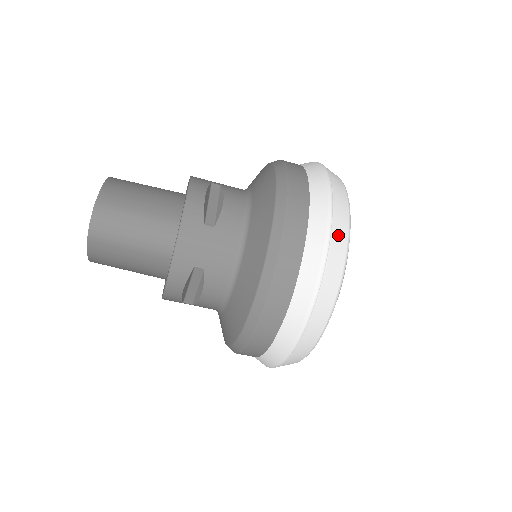
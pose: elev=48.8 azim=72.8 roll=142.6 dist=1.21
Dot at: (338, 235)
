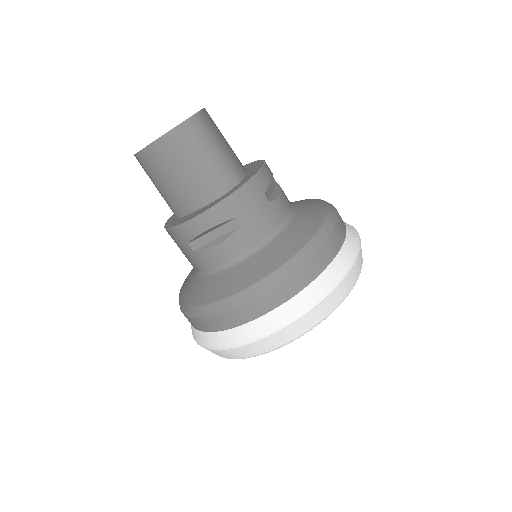
Dot at: (354, 272)
